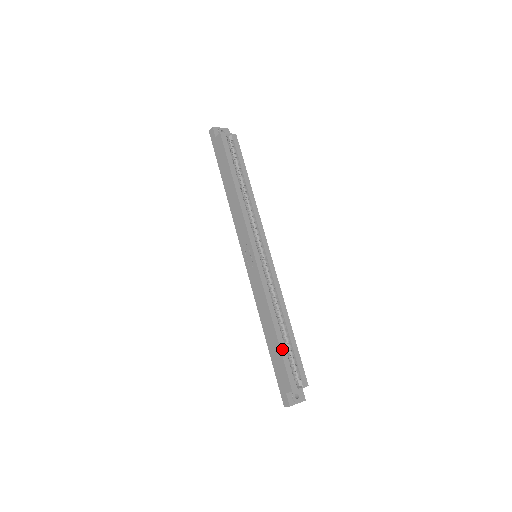
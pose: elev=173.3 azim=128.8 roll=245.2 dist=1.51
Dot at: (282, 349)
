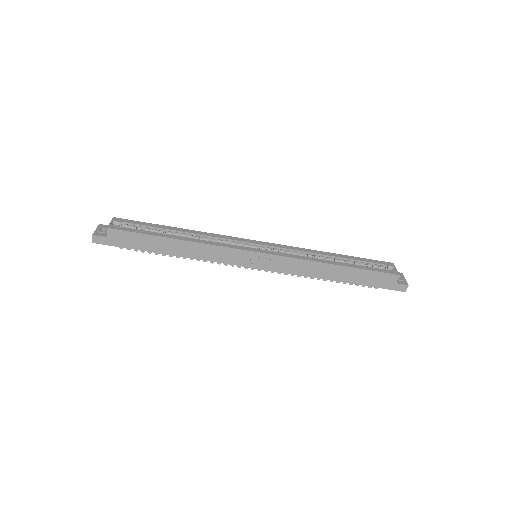
Dot at: (359, 268)
